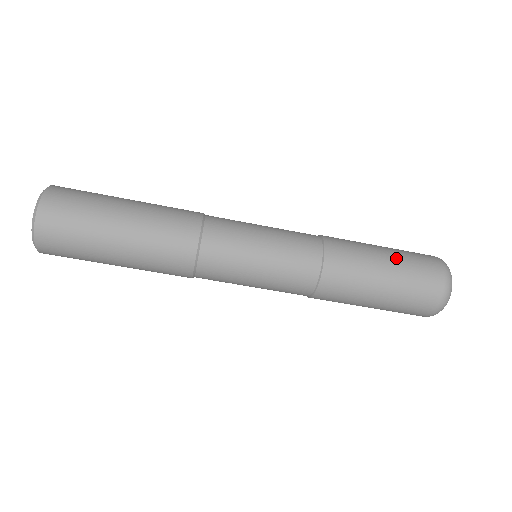
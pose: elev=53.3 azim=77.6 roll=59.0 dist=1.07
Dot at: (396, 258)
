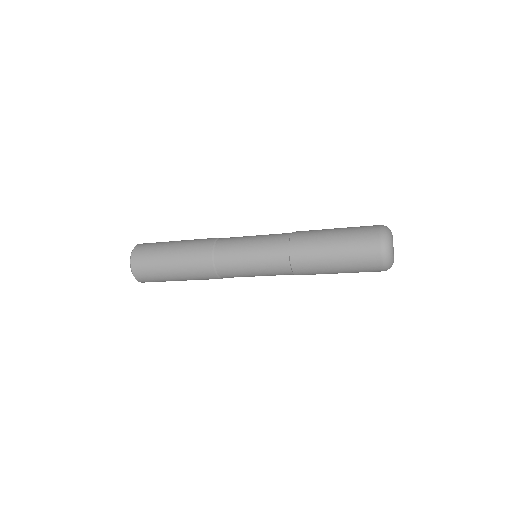
Dot at: (343, 264)
